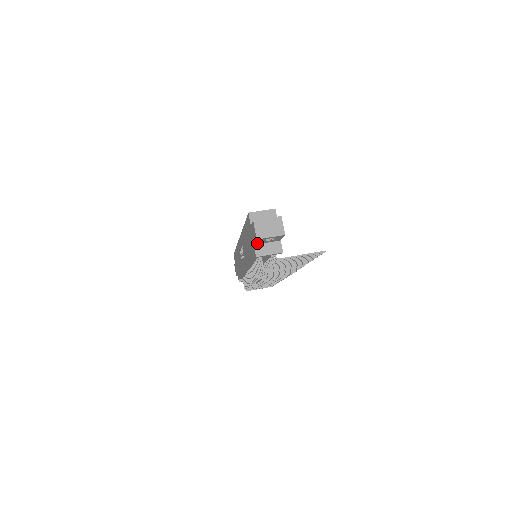
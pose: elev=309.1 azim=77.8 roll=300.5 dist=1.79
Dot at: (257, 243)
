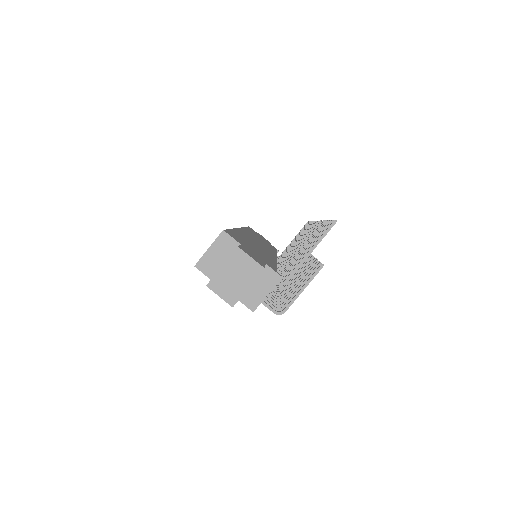
Dot at: occluded
